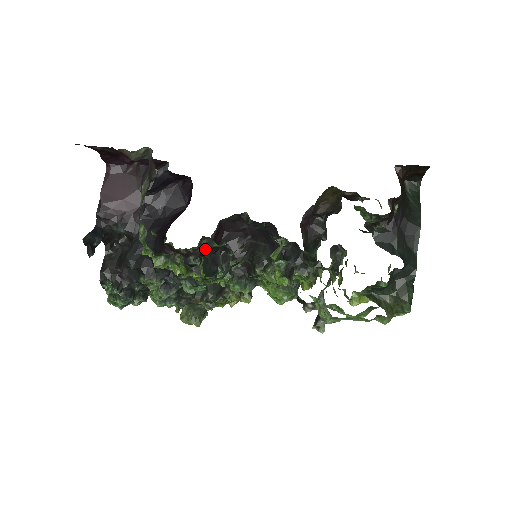
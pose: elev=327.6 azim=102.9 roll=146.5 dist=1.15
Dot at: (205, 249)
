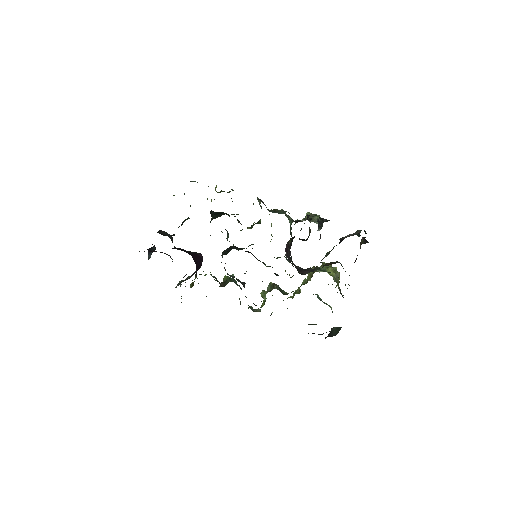
Dot at: occluded
